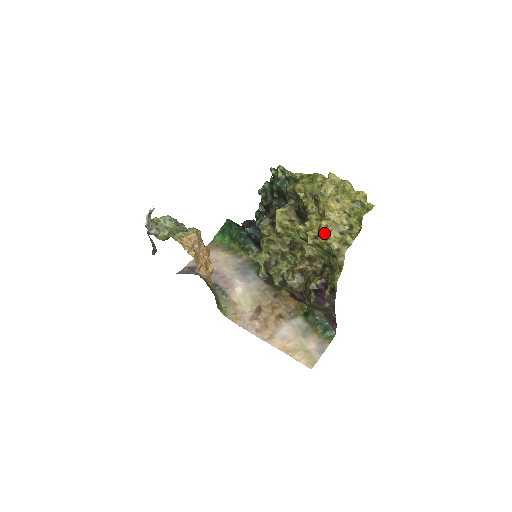
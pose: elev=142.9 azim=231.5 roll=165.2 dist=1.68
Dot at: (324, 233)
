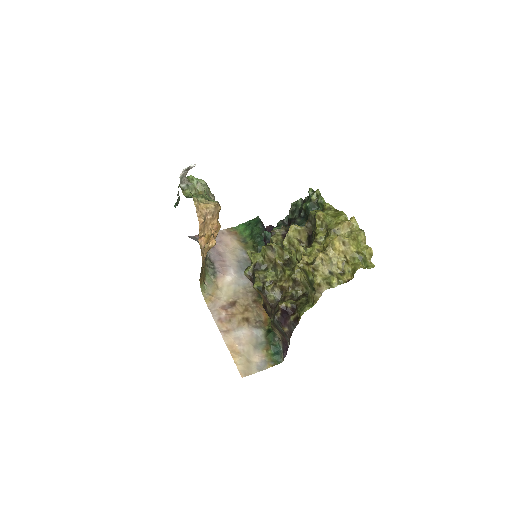
Dot at: (316, 264)
